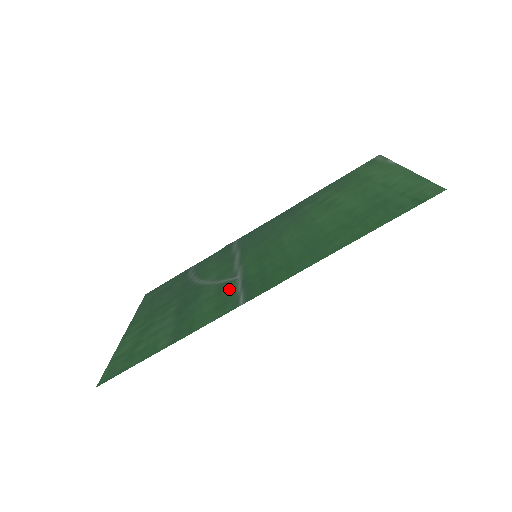
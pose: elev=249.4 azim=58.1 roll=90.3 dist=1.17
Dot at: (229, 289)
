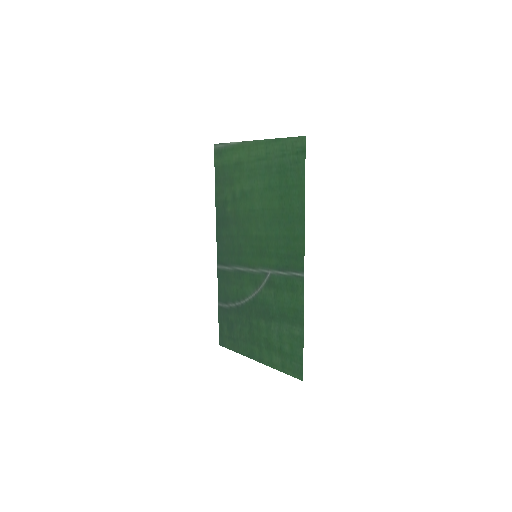
Dot at: (279, 280)
